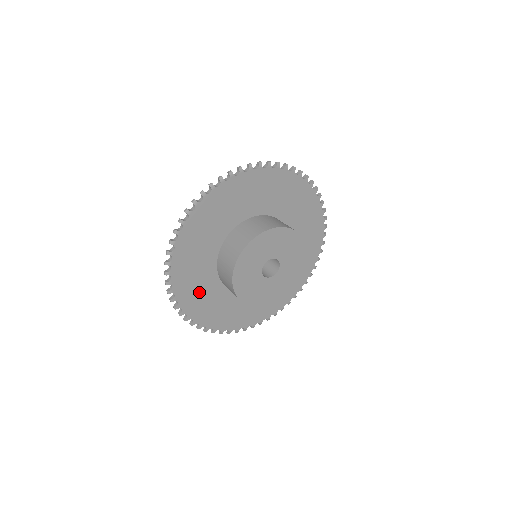
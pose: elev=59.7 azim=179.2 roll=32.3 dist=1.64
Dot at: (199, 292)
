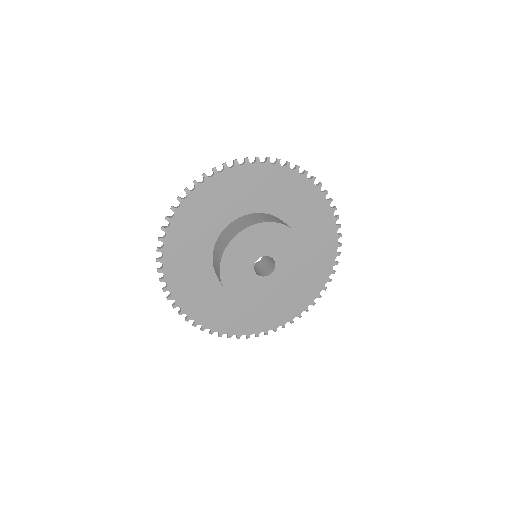
Dot at: (206, 302)
